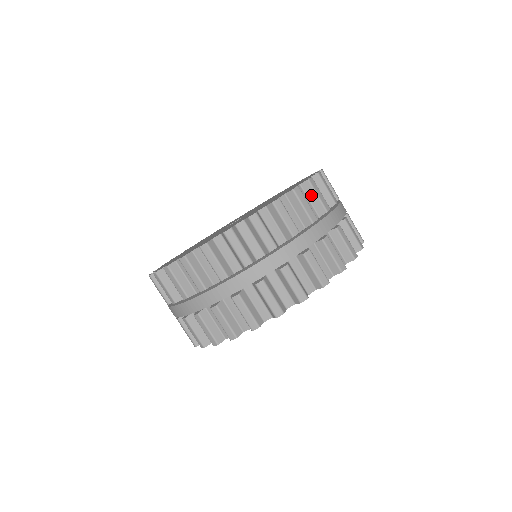
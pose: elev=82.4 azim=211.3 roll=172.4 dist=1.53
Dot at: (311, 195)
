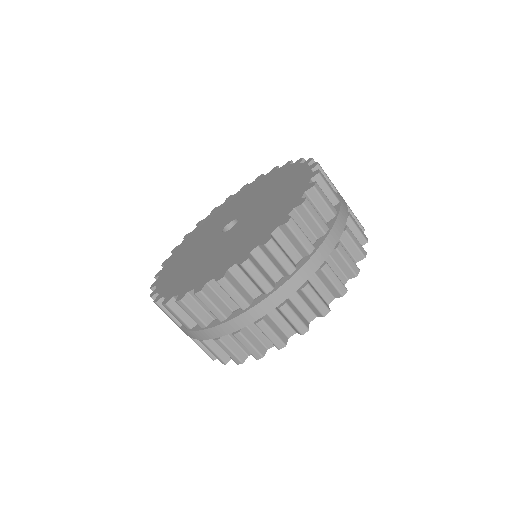
Dot at: (317, 201)
